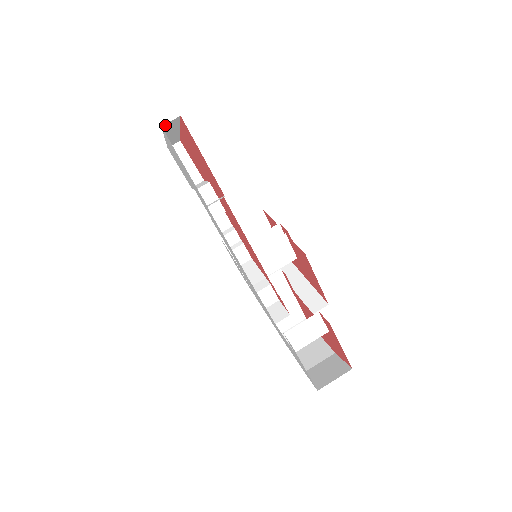
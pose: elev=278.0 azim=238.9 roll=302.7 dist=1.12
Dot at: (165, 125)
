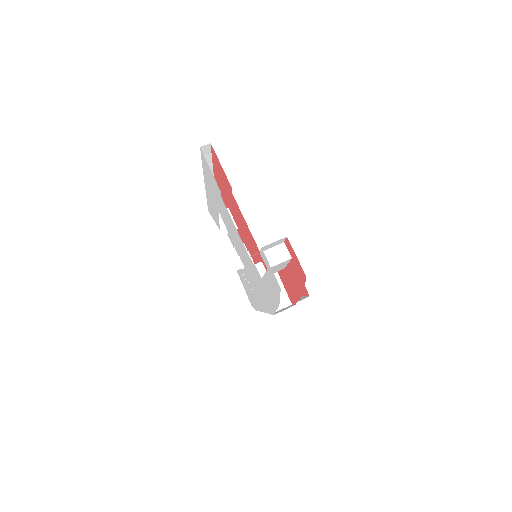
Dot at: (202, 150)
